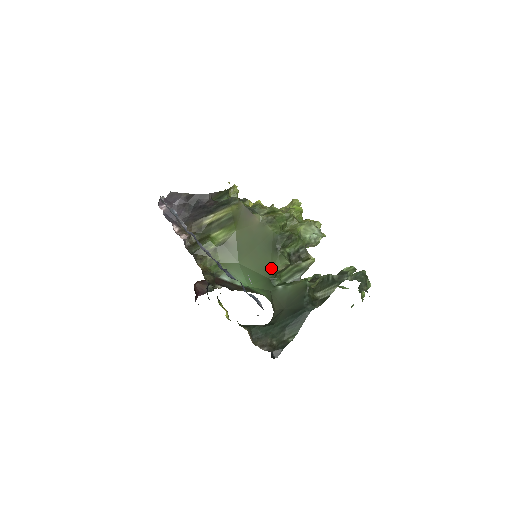
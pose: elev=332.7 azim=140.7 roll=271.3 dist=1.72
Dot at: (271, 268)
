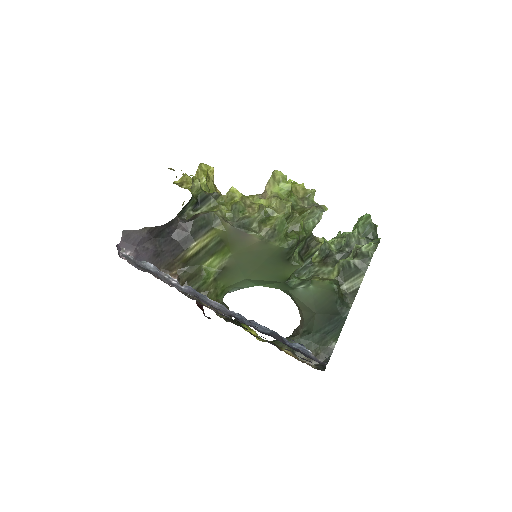
Dot at: (285, 275)
